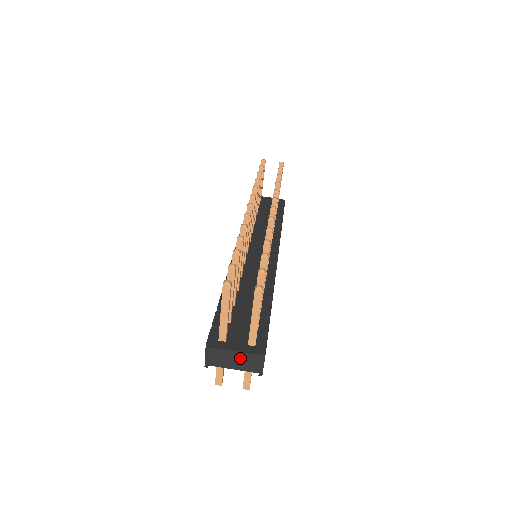
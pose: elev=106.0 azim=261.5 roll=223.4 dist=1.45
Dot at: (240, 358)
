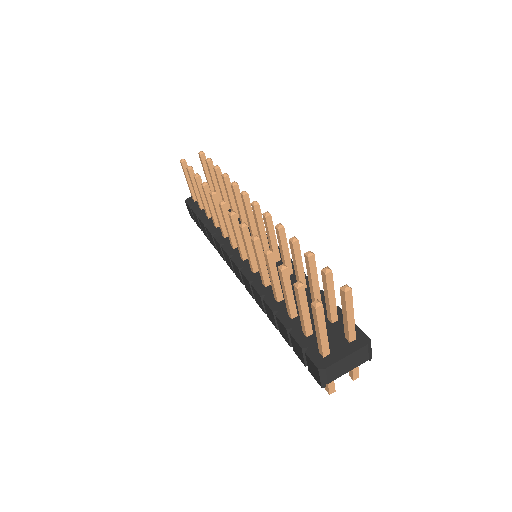
Dot at: (352, 359)
